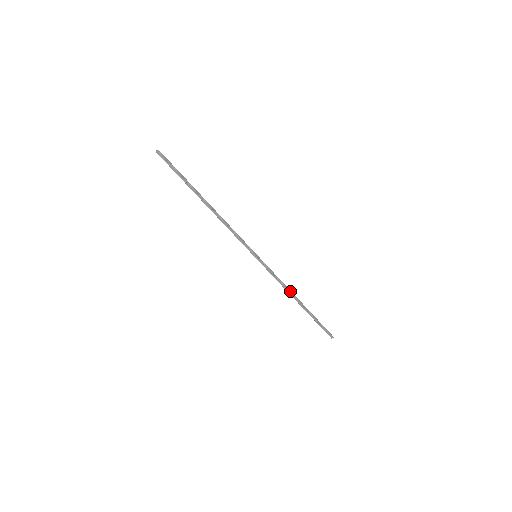
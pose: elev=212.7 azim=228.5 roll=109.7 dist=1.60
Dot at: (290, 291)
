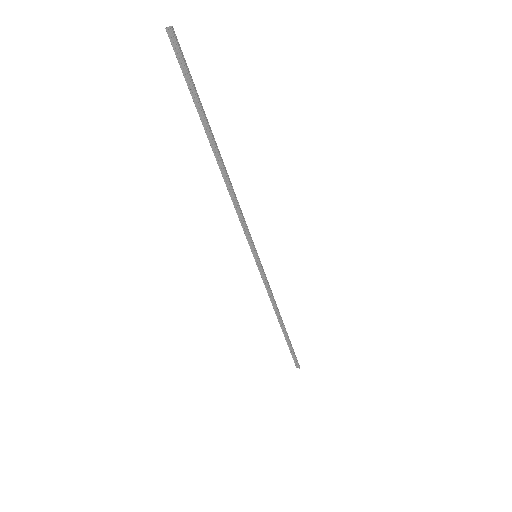
Dot at: (277, 309)
